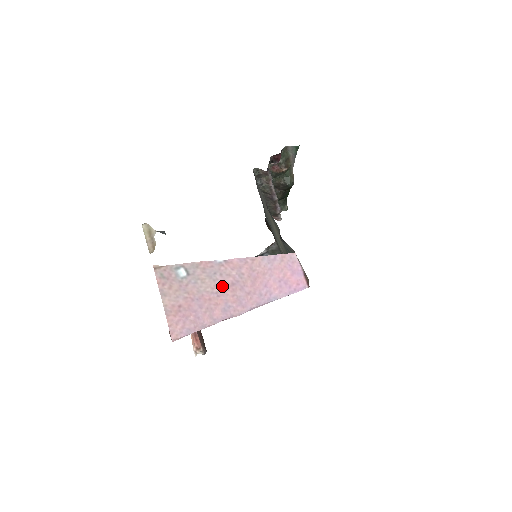
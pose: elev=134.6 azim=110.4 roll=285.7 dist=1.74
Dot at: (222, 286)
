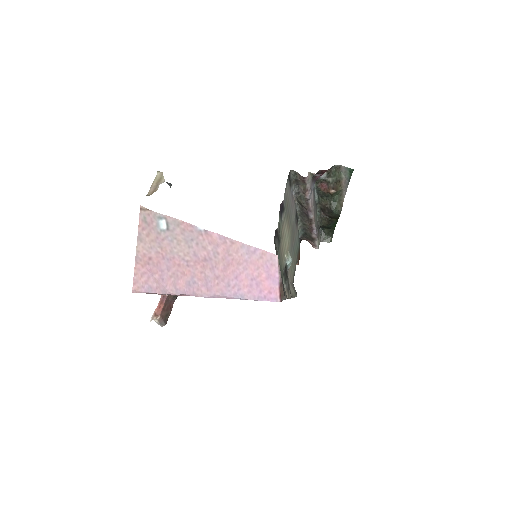
Dot at: (195, 257)
